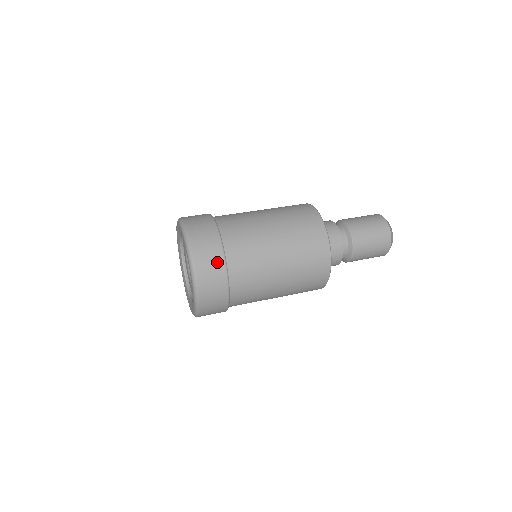
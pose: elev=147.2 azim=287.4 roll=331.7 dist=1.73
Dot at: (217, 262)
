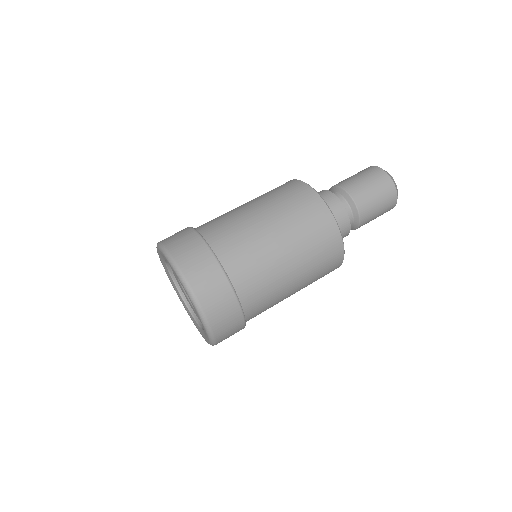
Dot at: (234, 317)
